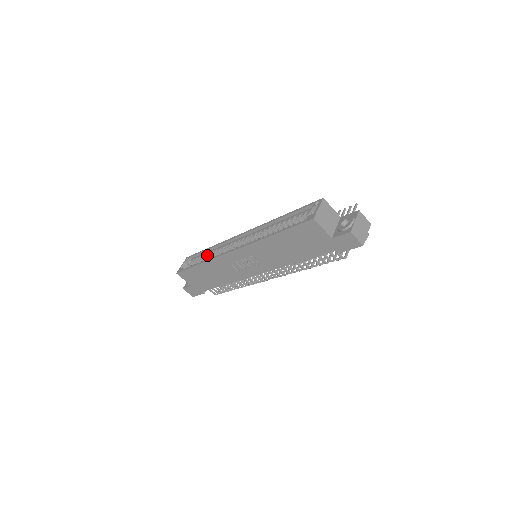
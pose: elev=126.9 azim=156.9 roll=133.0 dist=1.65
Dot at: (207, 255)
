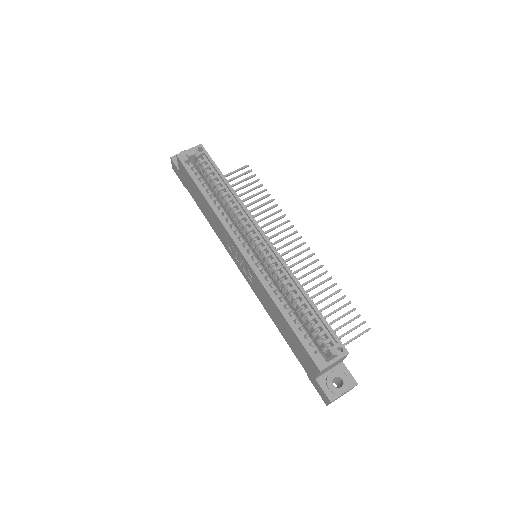
Dot at: (219, 188)
